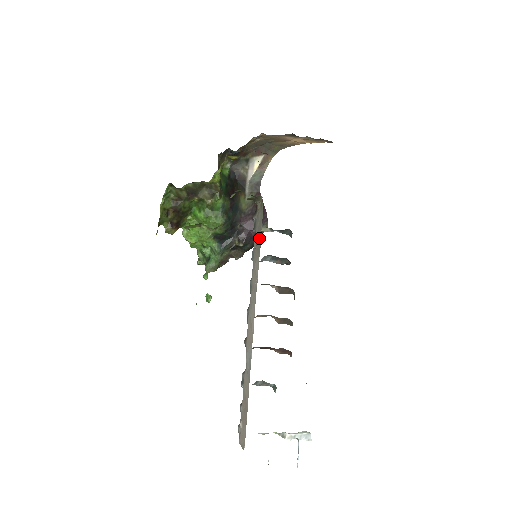
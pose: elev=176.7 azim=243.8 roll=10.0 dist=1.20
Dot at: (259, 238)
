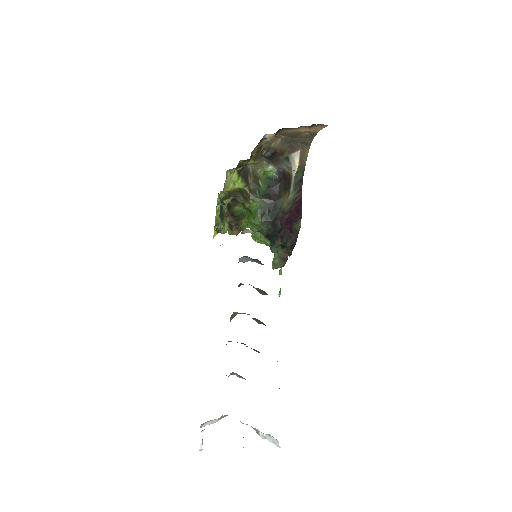
Dot at: occluded
